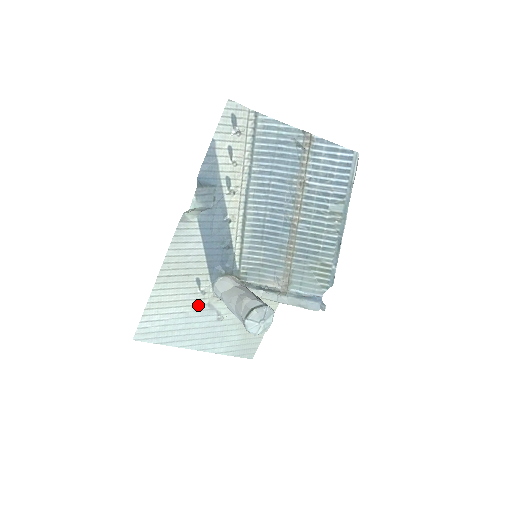
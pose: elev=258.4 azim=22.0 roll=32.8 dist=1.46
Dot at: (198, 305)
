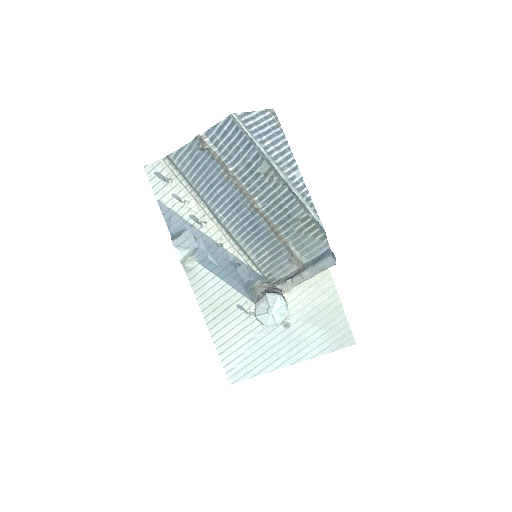
Dot at: (258, 326)
